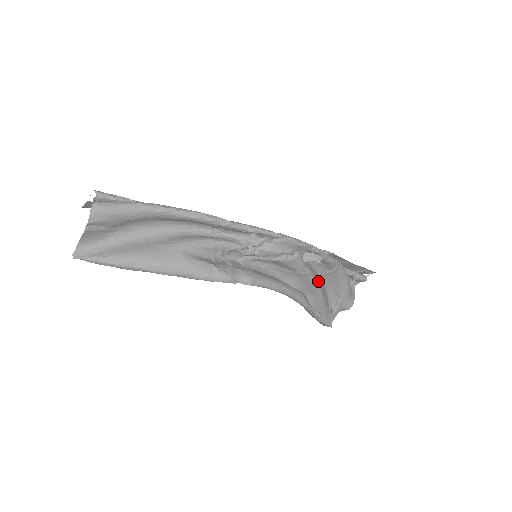
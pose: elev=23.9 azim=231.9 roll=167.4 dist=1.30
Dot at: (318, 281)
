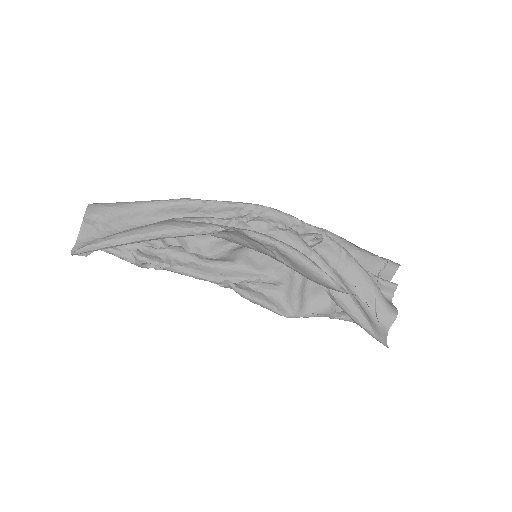
Dot at: (332, 269)
